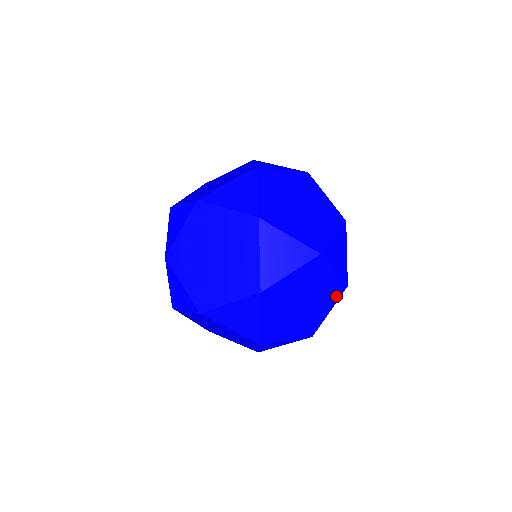
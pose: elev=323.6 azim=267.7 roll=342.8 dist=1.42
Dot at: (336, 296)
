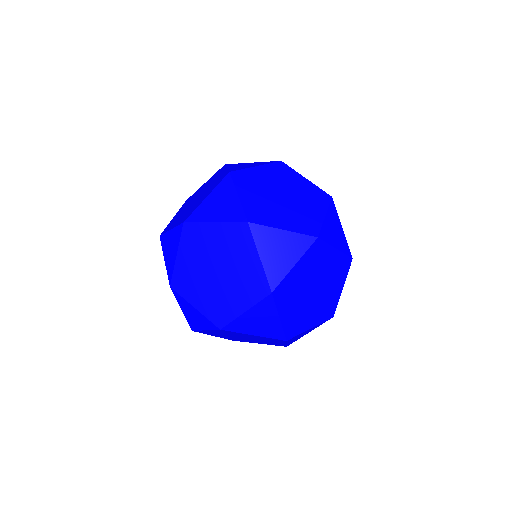
Dot at: (256, 295)
